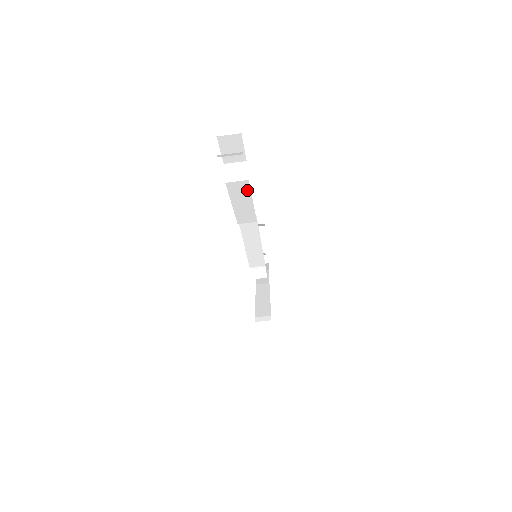
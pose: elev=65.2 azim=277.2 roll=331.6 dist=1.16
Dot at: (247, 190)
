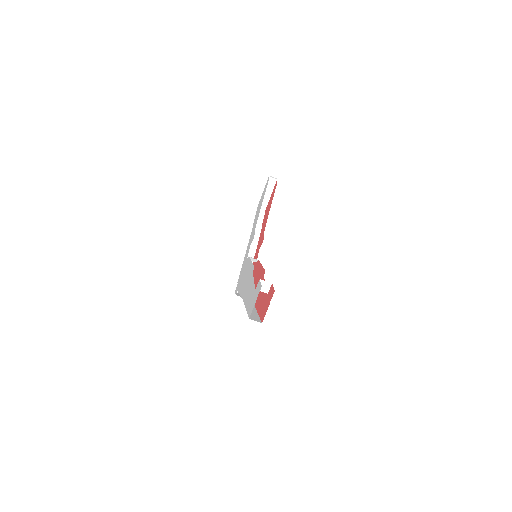
Dot at: occluded
